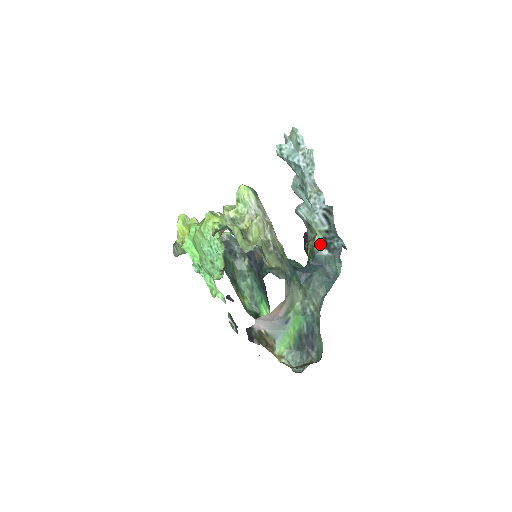
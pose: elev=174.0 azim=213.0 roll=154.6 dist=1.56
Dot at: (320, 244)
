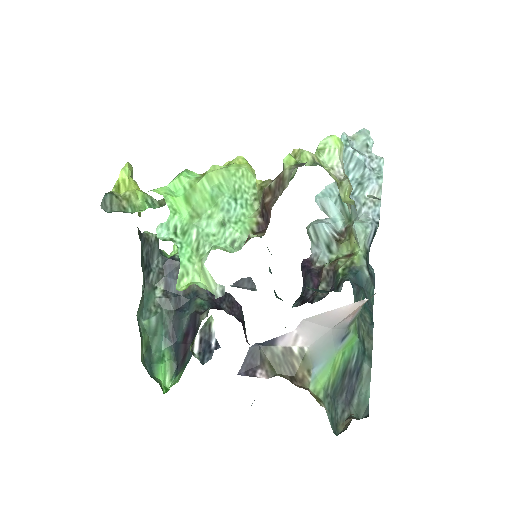
Dot at: (363, 261)
